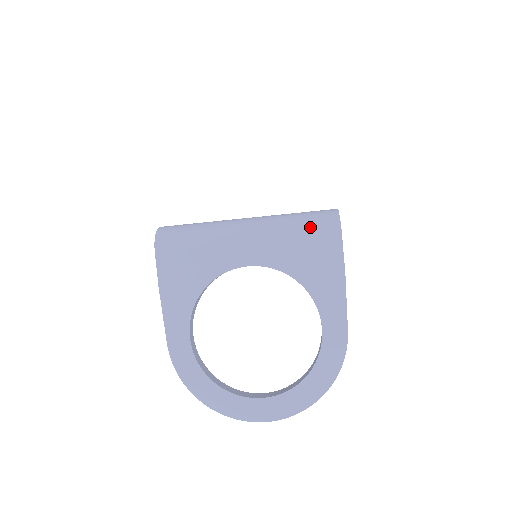
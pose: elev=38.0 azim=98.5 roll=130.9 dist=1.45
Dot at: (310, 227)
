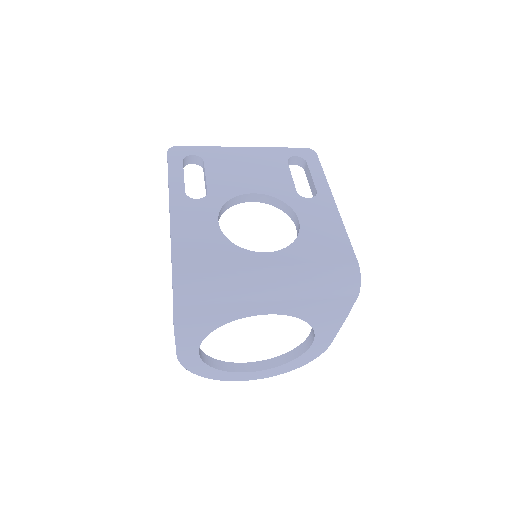
Dot at: (332, 291)
